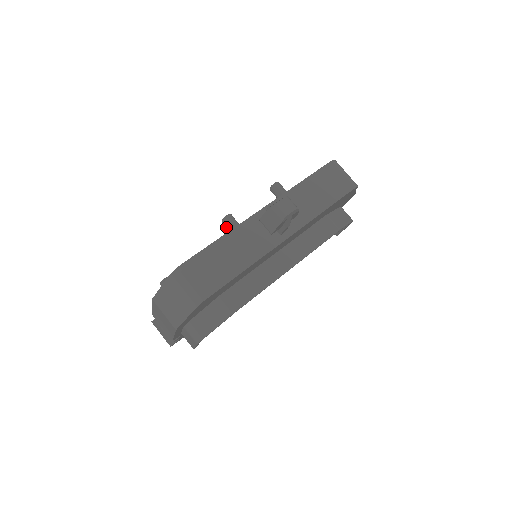
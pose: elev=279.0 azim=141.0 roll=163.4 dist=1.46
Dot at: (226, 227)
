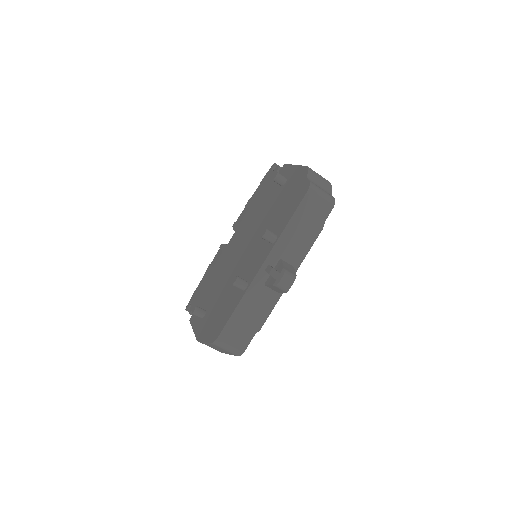
Dot at: occluded
